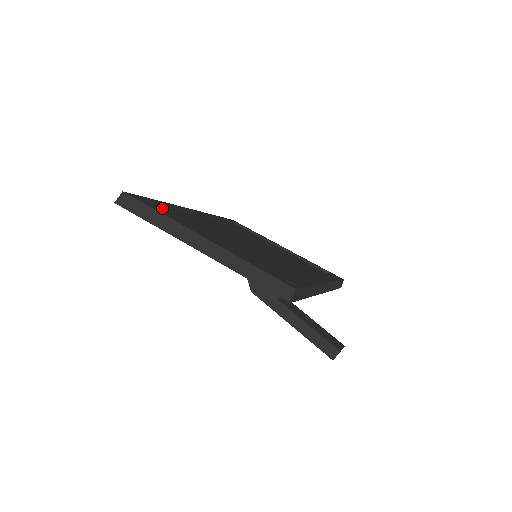
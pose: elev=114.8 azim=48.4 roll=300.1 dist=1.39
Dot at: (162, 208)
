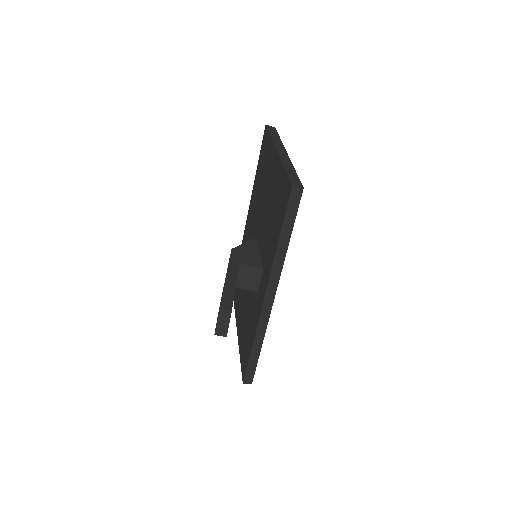
Dot at: occluded
